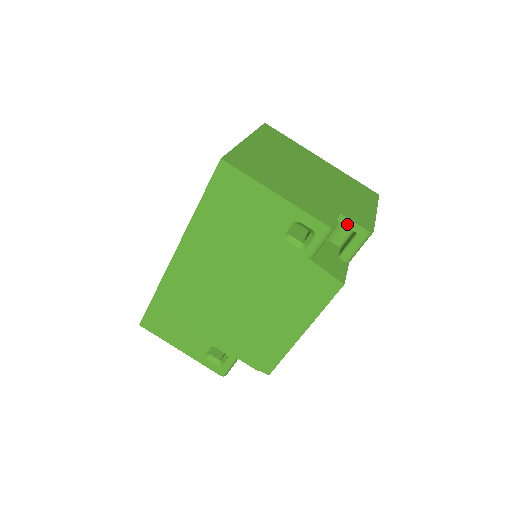
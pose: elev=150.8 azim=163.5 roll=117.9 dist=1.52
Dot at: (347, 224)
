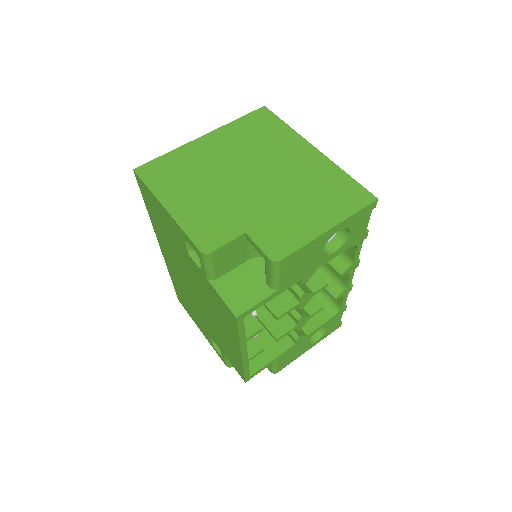
Dot at: (254, 246)
